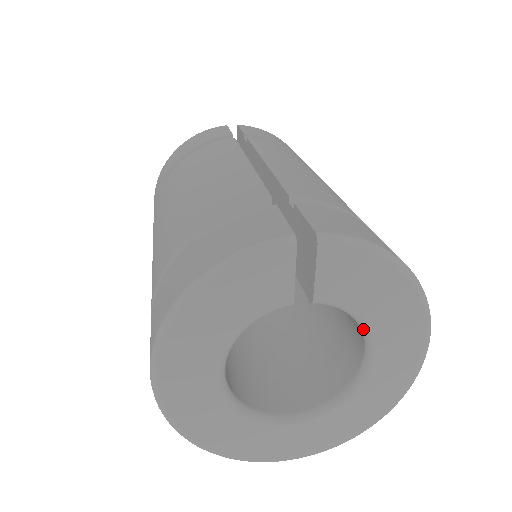
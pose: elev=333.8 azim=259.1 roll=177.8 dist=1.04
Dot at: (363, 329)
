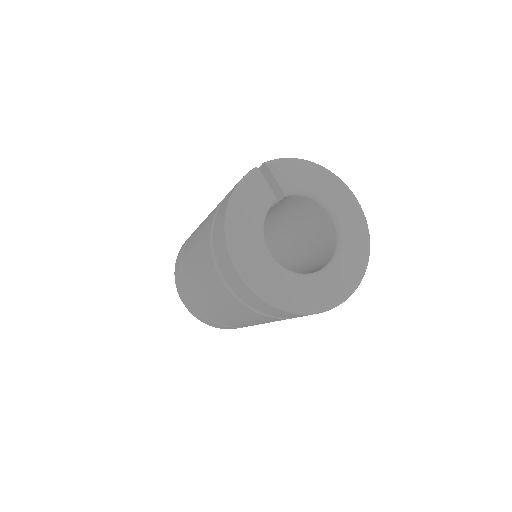
Dot at: (318, 200)
